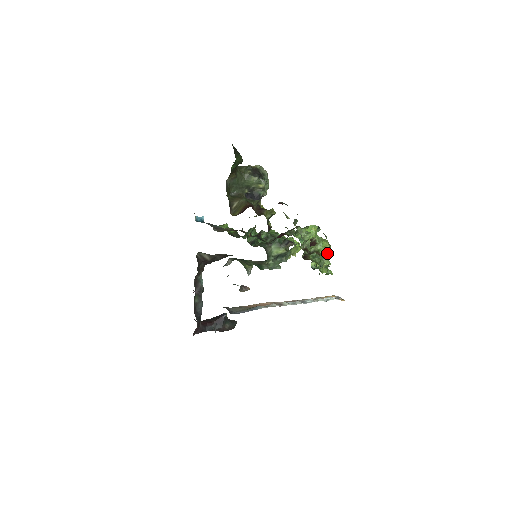
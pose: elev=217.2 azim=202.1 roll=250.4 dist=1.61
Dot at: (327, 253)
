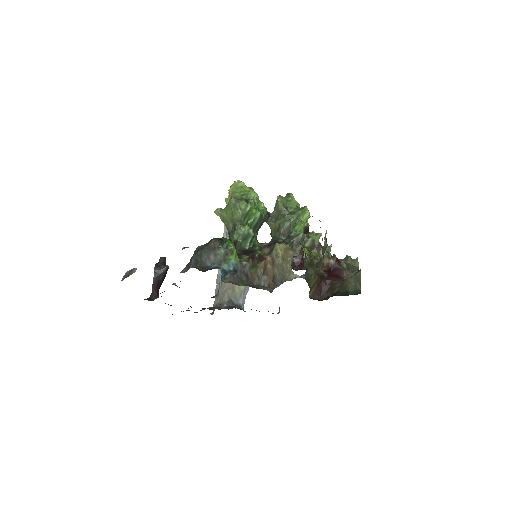
Dot at: (316, 234)
